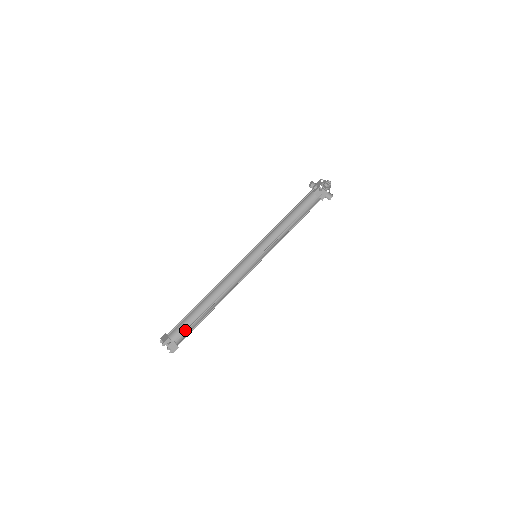
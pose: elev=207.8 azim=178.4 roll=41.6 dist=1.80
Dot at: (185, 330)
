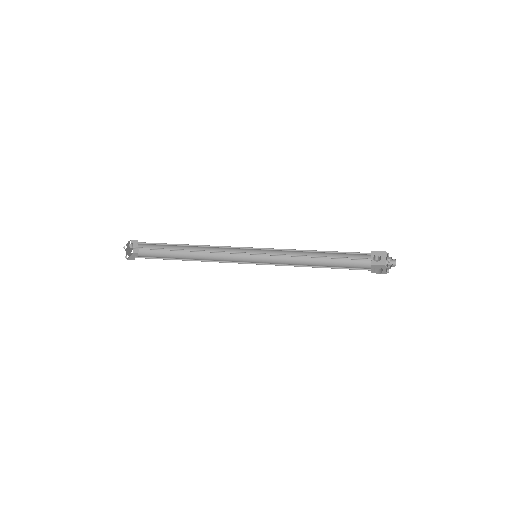
Dot at: (152, 256)
